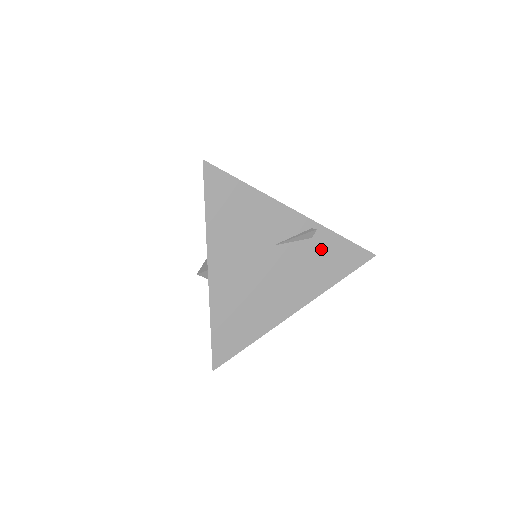
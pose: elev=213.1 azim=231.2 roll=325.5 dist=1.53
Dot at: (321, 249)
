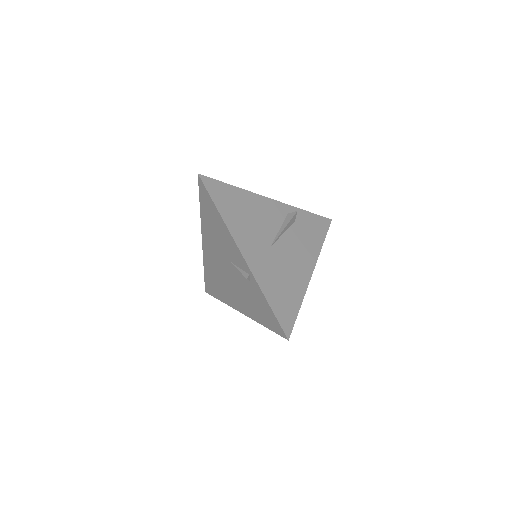
Dot at: (255, 294)
